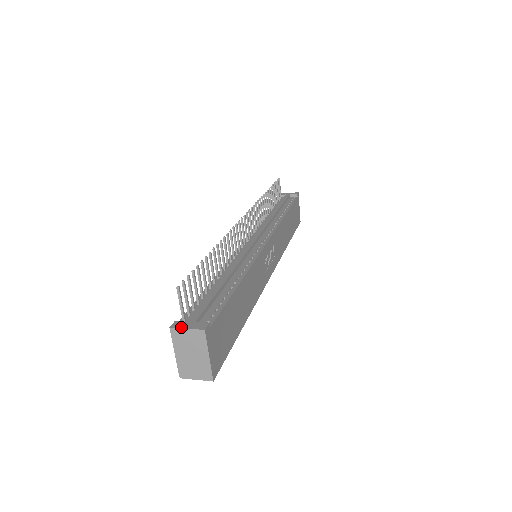
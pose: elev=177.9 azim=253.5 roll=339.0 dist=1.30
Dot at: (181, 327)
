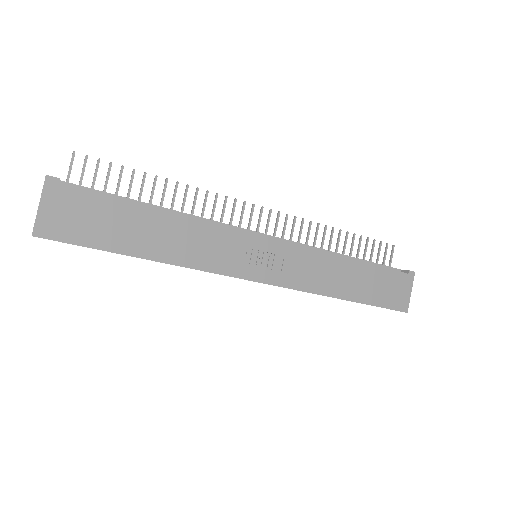
Dot at: occluded
